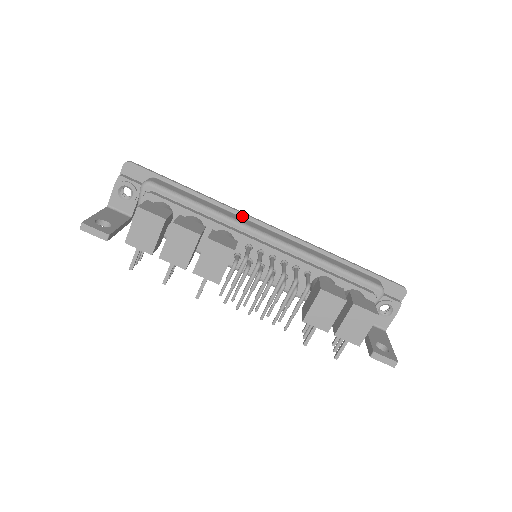
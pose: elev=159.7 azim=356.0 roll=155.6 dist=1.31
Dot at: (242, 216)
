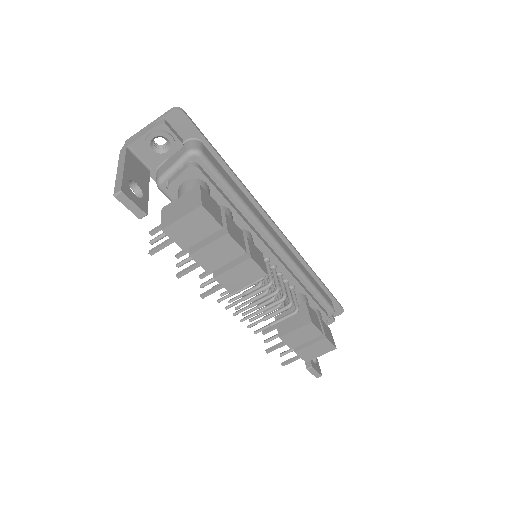
Dot at: (263, 214)
